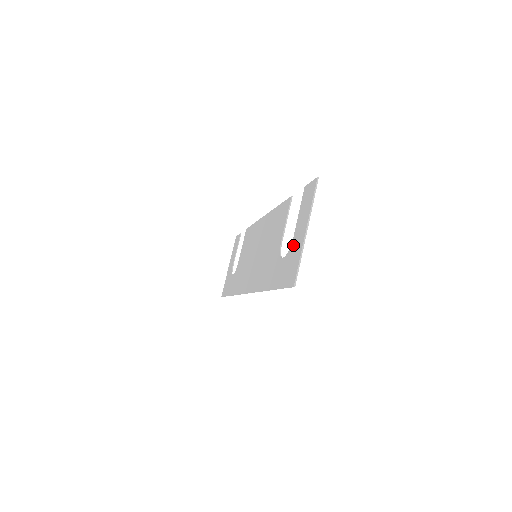
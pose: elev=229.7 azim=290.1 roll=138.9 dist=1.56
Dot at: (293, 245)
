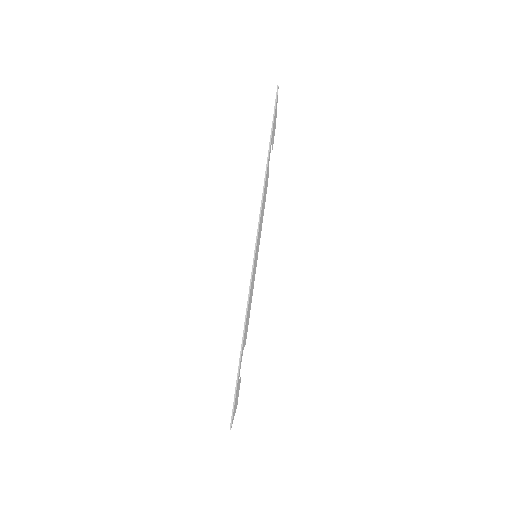
Dot at: occluded
